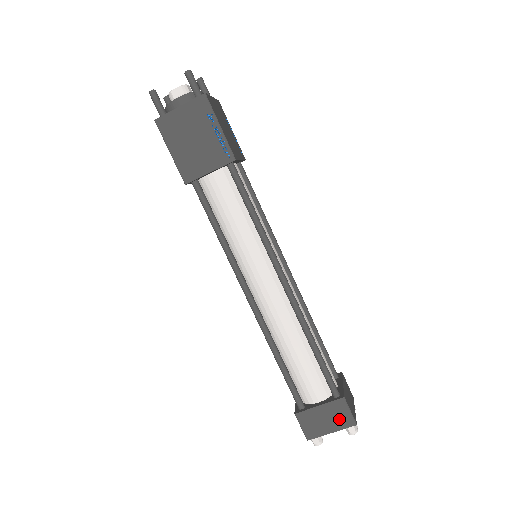
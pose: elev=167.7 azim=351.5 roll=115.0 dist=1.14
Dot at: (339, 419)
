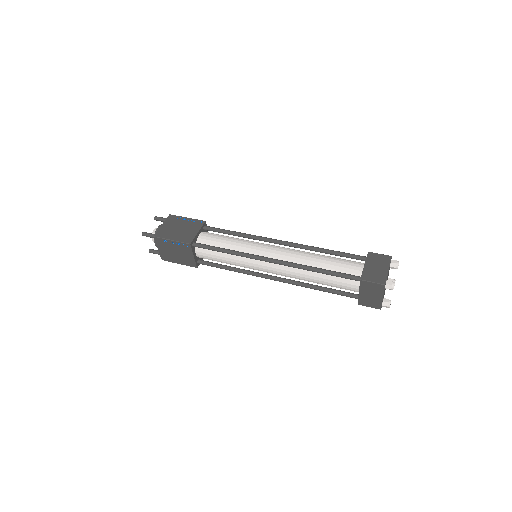
Dot at: (381, 261)
